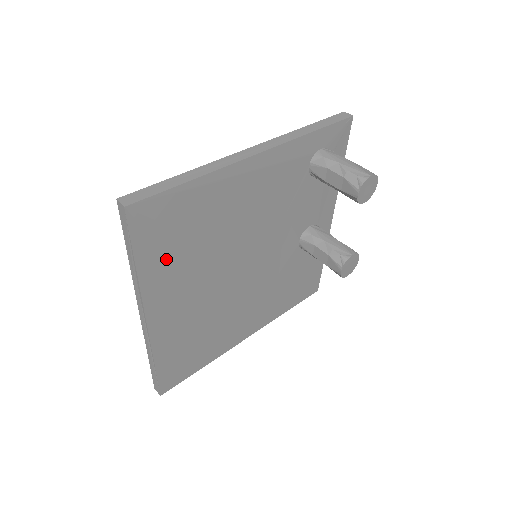
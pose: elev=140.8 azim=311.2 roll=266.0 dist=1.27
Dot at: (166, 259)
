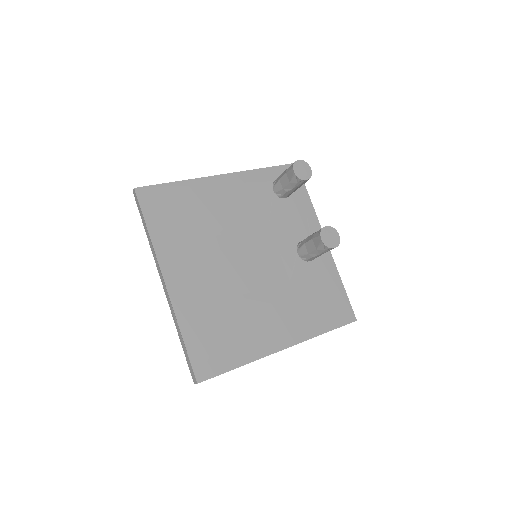
Dot at: (171, 232)
